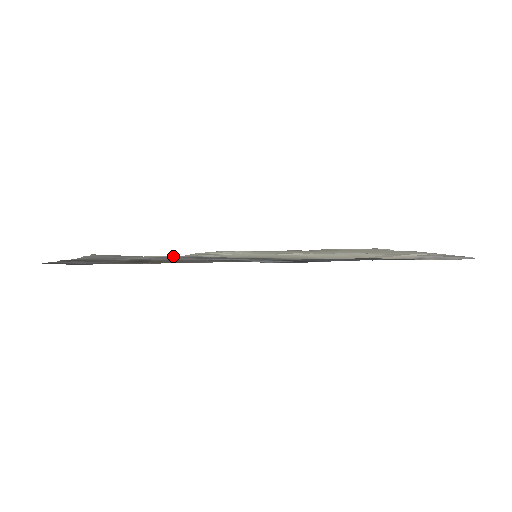
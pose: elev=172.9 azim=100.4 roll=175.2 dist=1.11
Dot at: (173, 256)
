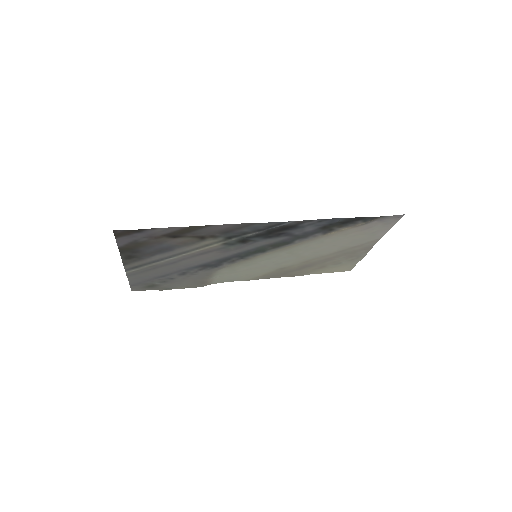
Dot at: (194, 287)
